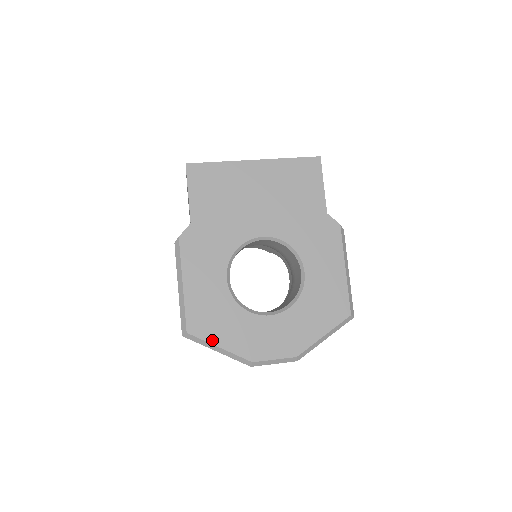
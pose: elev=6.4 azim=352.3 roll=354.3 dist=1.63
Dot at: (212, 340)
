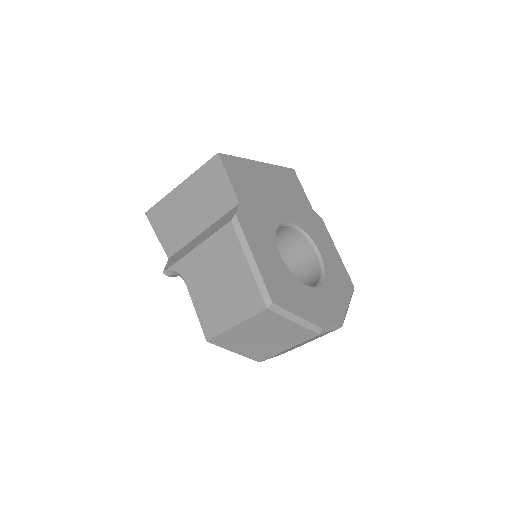
Dot at: (291, 309)
